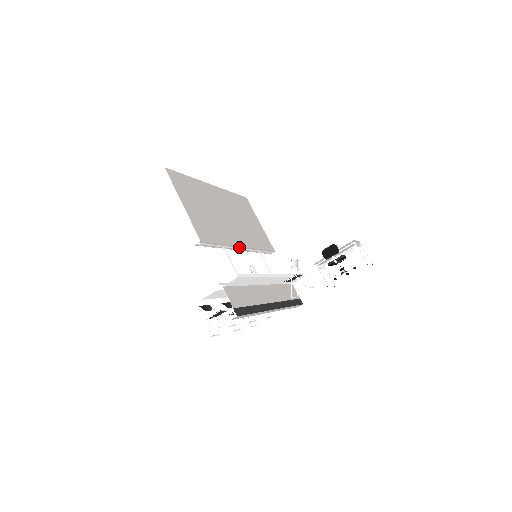
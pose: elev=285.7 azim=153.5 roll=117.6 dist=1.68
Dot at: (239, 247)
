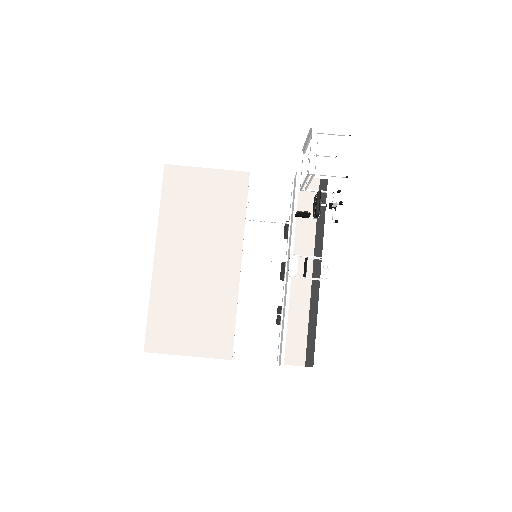
Dot at: (240, 273)
